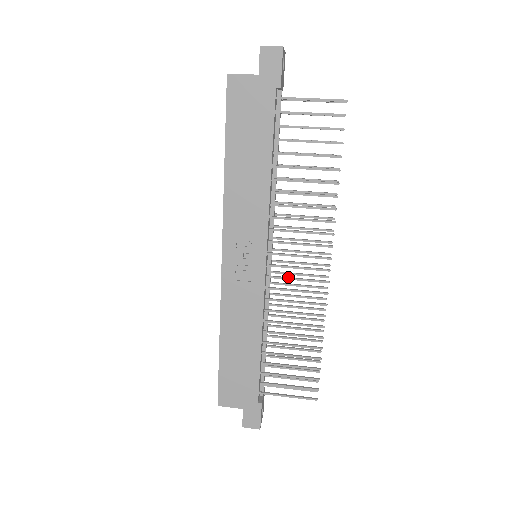
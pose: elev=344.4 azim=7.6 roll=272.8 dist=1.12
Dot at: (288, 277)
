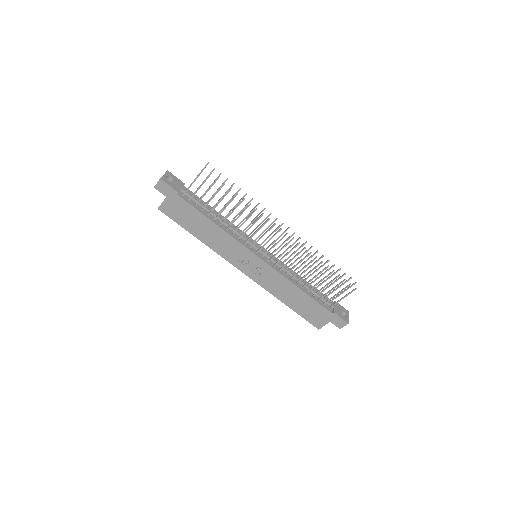
Dot at: (276, 253)
